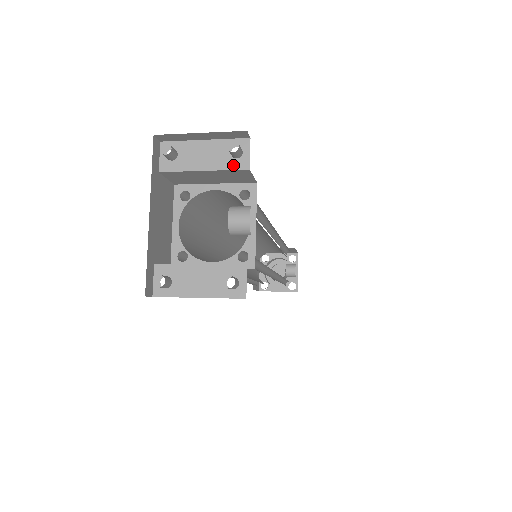
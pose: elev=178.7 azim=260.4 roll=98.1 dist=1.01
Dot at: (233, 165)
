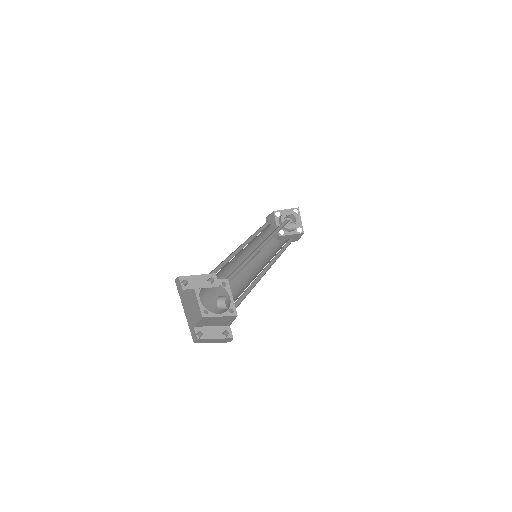
Dot at: (212, 285)
